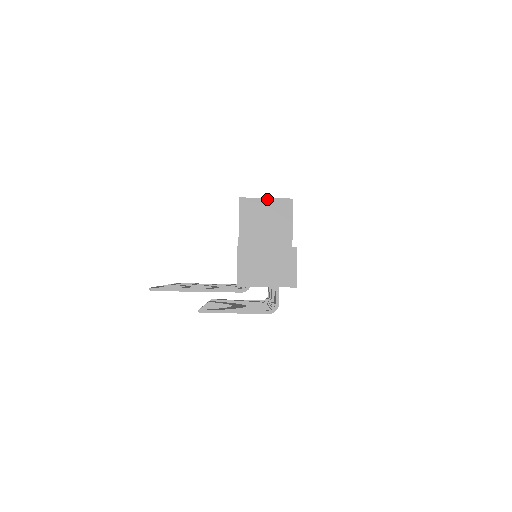
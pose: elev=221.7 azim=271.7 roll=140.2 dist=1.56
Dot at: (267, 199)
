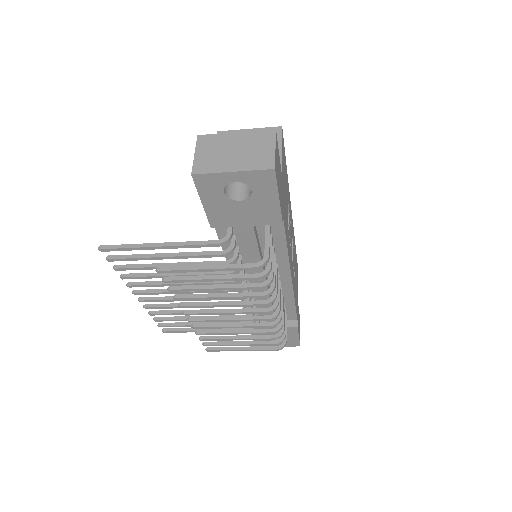
Dot at: (250, 130)
